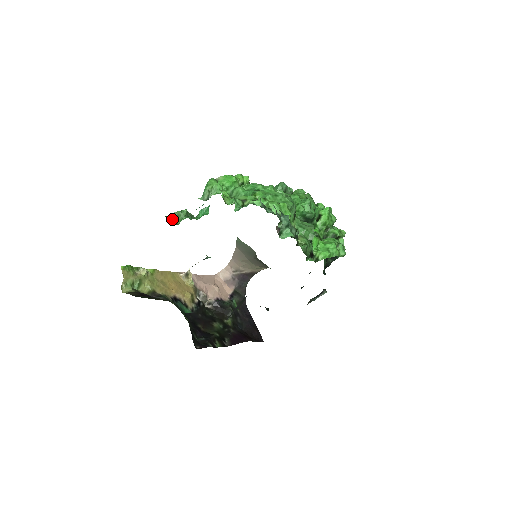
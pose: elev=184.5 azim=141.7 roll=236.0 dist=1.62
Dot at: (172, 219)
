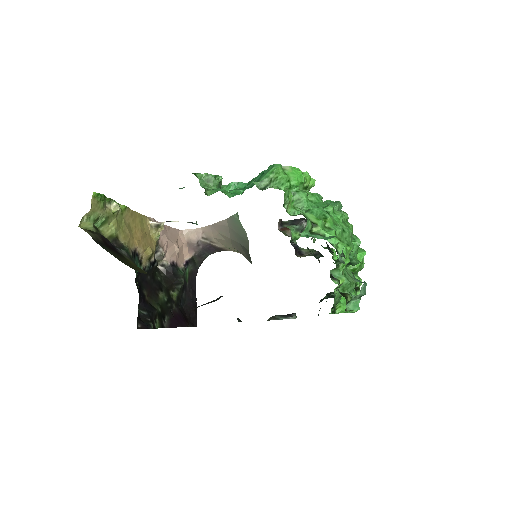
Dot at: (200, 181)
